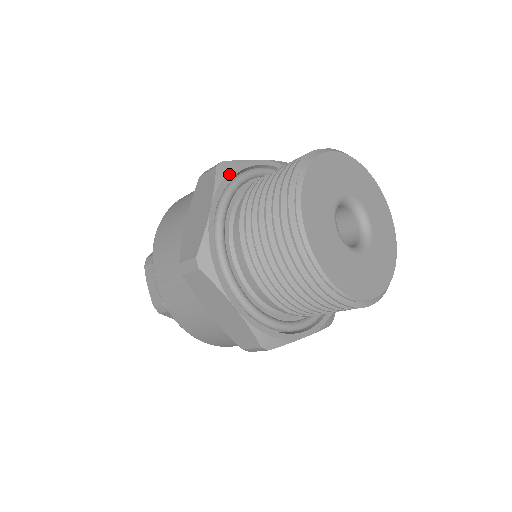
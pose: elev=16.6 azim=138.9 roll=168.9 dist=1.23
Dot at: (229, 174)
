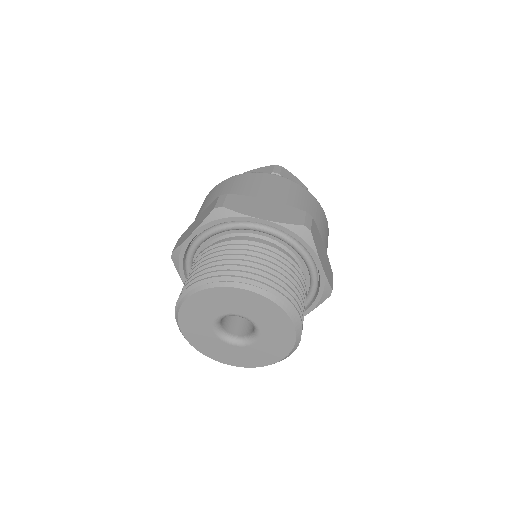
Dot at: (219, 220)
